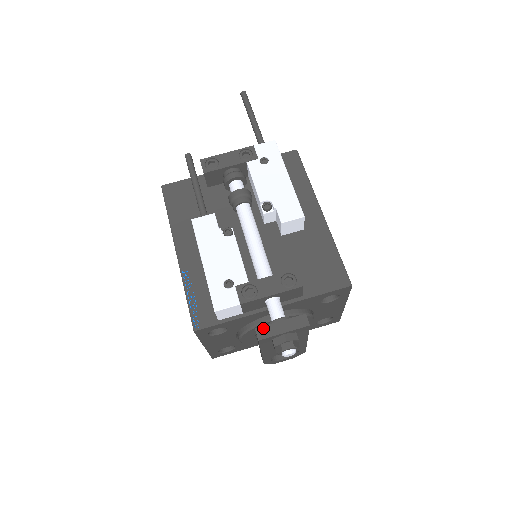
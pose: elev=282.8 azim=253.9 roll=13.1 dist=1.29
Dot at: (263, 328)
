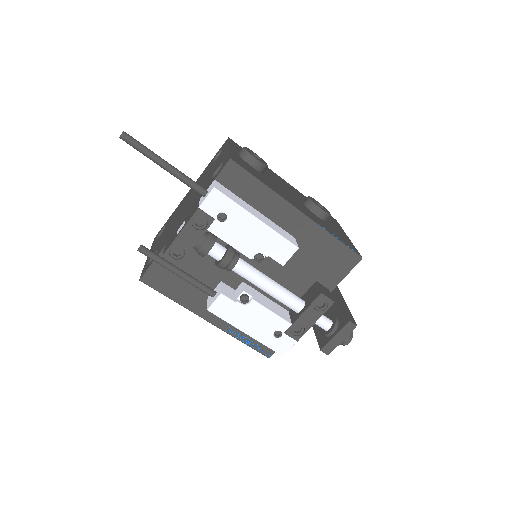
Dot at: (326, 347)
